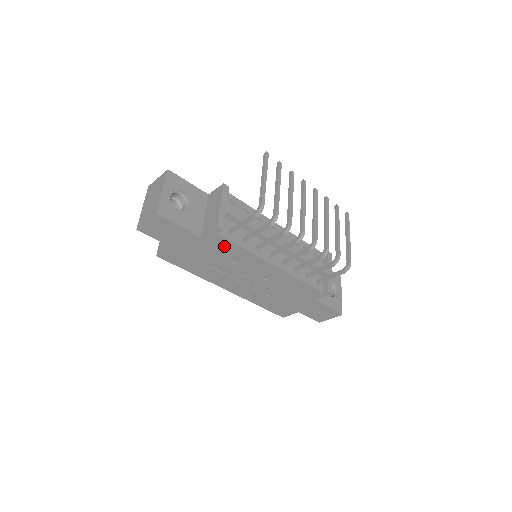
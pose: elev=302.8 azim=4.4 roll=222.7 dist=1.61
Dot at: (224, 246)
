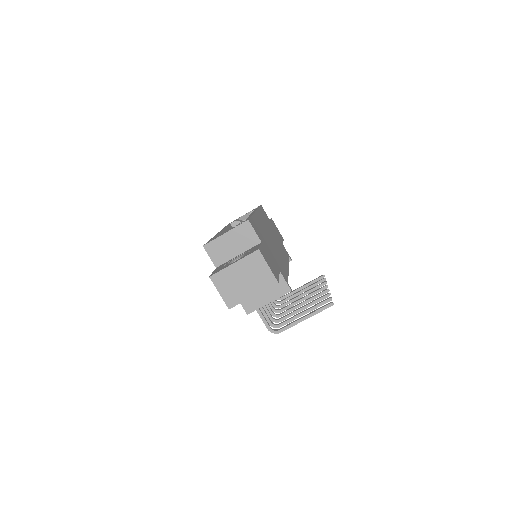
Dot at: occluded
